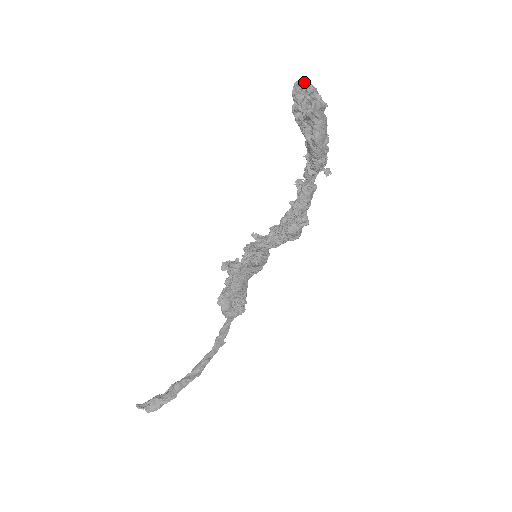
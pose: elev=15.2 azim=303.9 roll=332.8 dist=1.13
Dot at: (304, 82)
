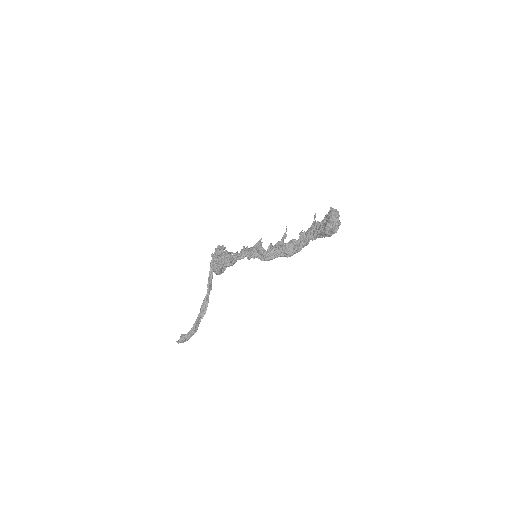
Dot at: (336, 213)
